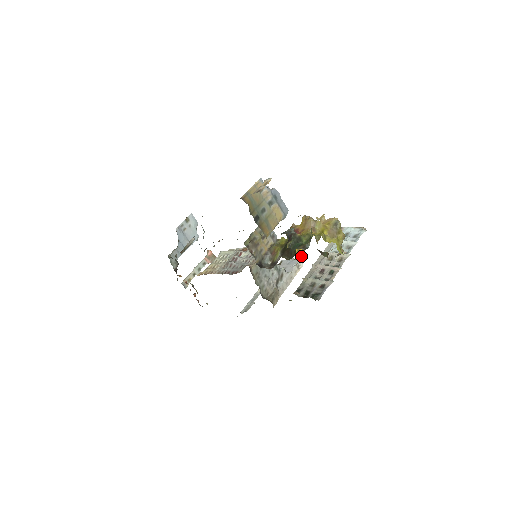
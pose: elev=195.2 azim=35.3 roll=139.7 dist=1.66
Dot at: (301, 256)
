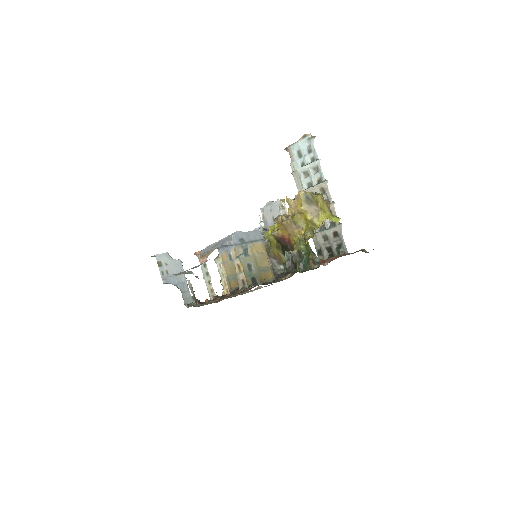
Dot at: occluded
